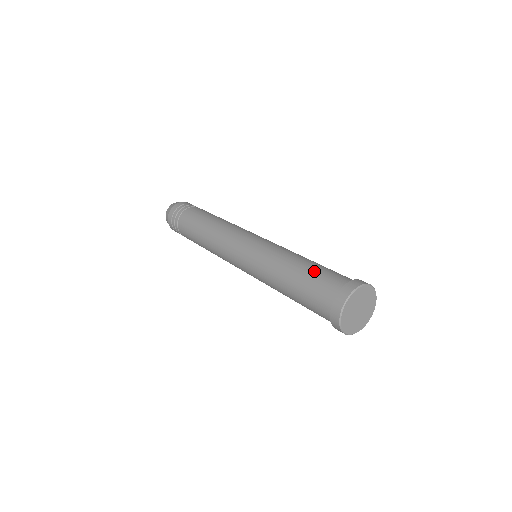
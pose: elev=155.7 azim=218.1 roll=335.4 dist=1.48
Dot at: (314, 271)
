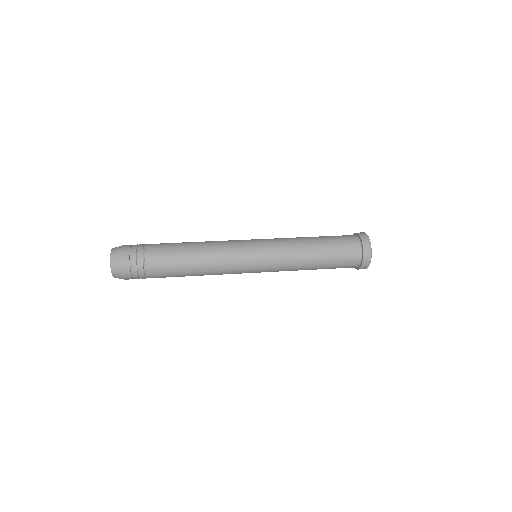
Dot at: (330, 238)
